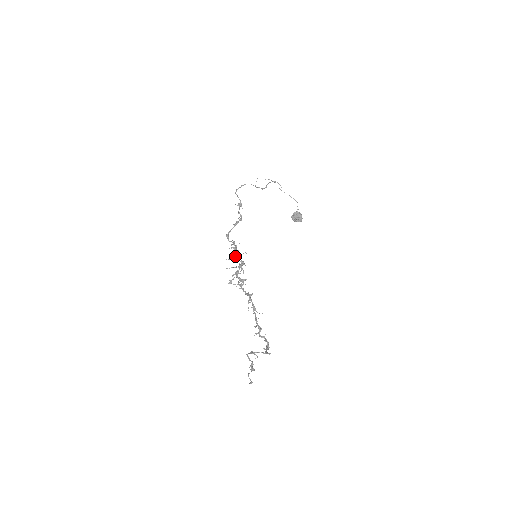
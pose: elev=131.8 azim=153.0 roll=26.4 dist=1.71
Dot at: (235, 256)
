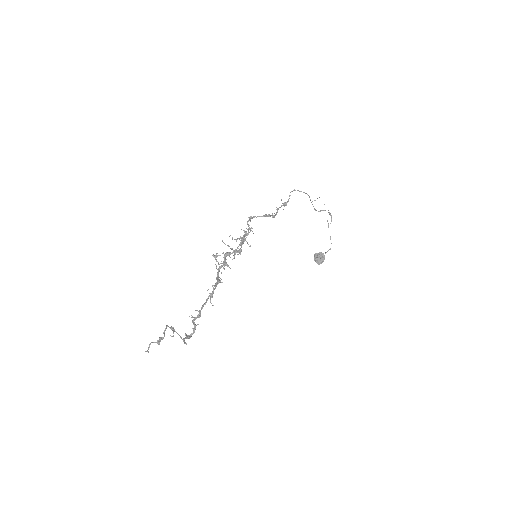
Dot at: occluded
